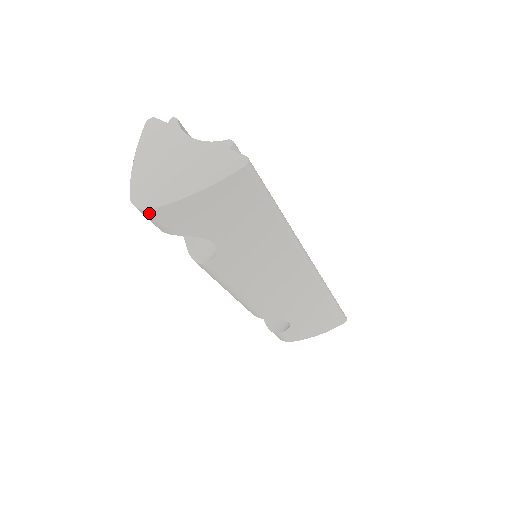
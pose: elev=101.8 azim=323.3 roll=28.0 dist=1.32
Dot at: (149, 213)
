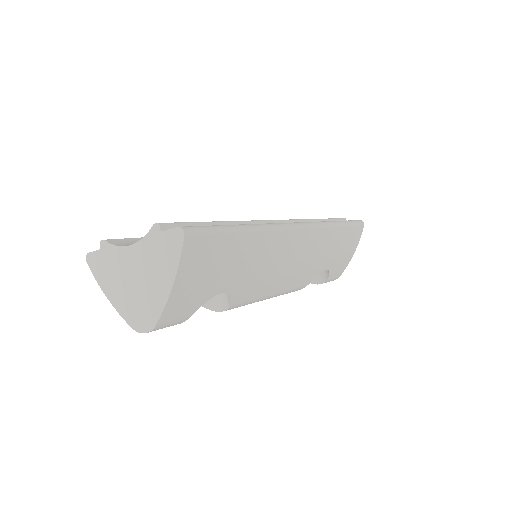
Dot at: (157, 328)
